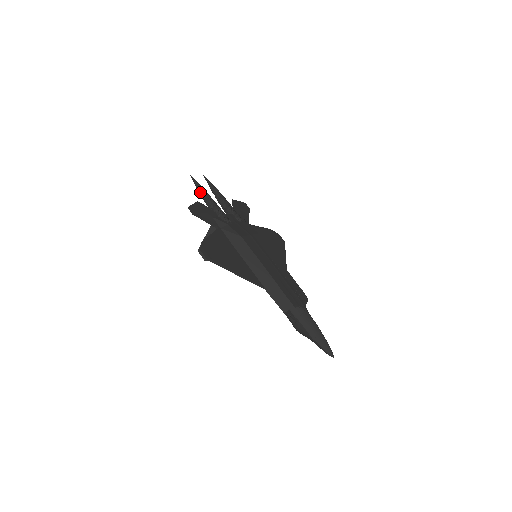
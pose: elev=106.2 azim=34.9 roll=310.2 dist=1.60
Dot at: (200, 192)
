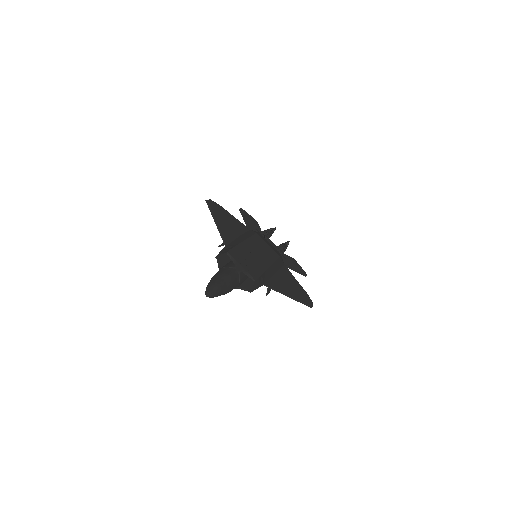
Dot at: occluded
